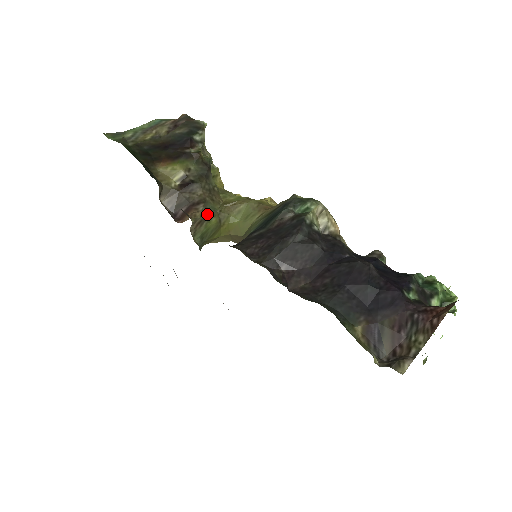
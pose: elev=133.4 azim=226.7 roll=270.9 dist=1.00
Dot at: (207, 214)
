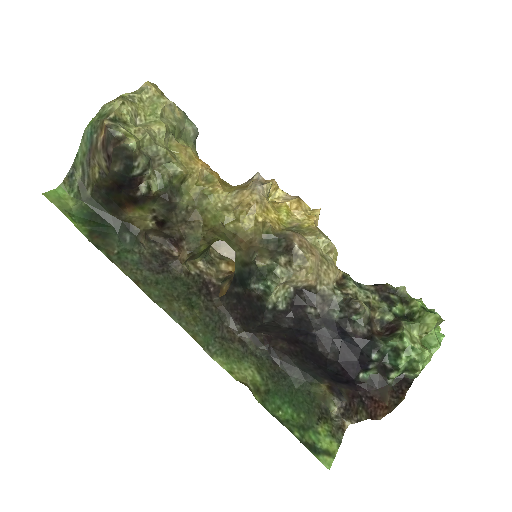
Dot at: (193, 249)
